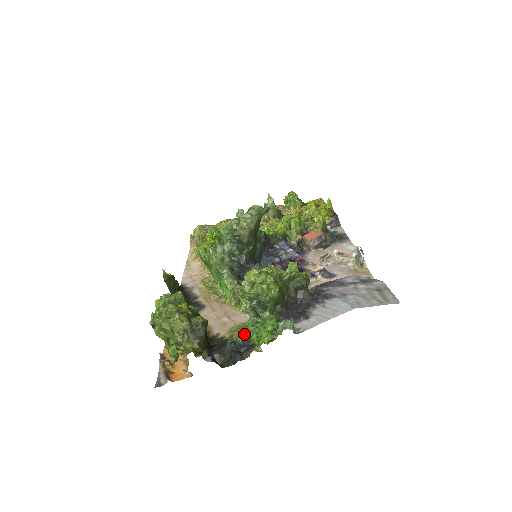
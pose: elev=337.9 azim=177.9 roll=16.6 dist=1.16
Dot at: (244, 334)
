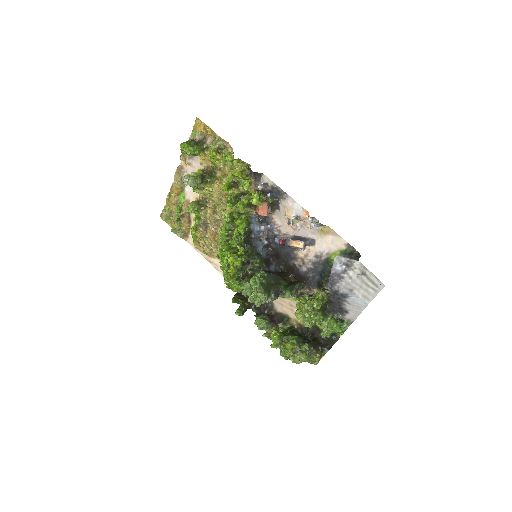
Dot at: (326, 332)
